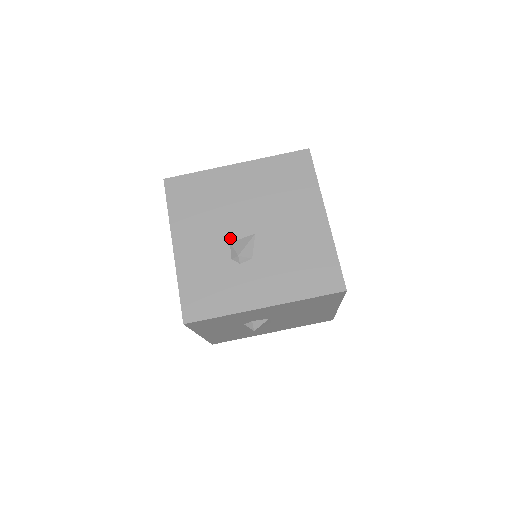
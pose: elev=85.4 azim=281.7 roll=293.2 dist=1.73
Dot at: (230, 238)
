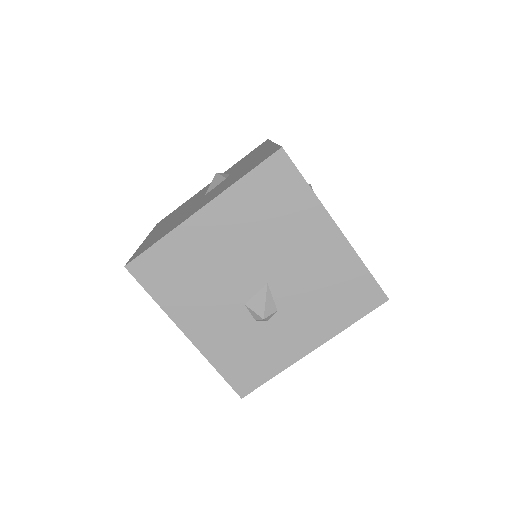
Dot at: (242, 300)
